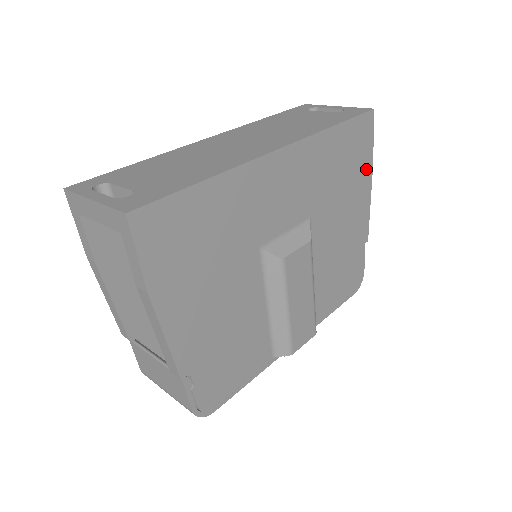
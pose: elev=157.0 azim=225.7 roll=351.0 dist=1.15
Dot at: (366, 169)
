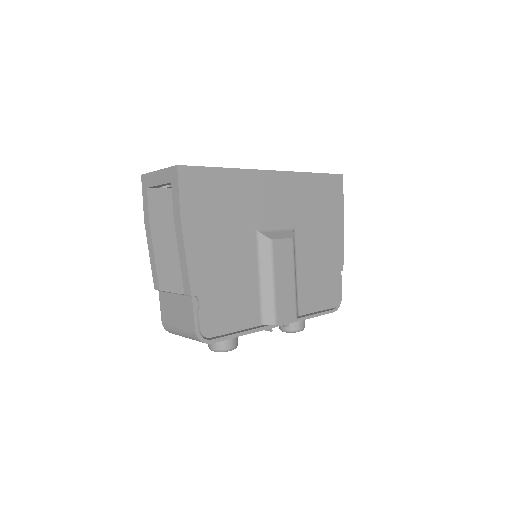
Dot at: (338, 213)
